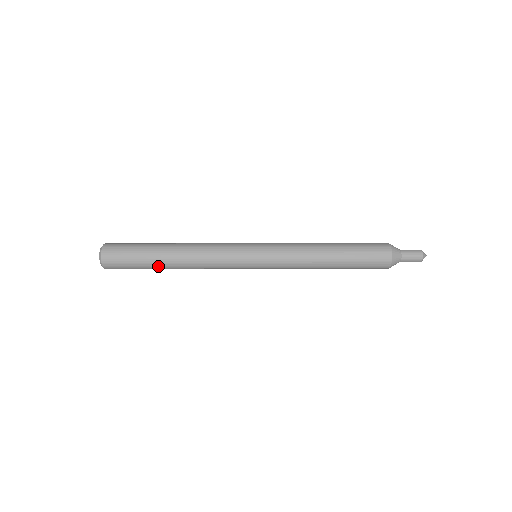
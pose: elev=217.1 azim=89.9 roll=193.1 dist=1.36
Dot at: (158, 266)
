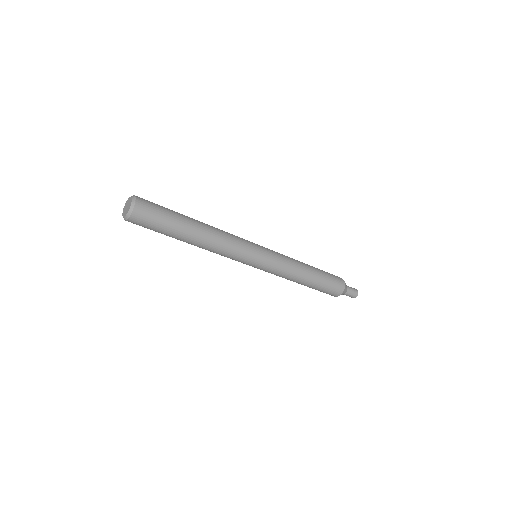
Dot at: (181, 236)
